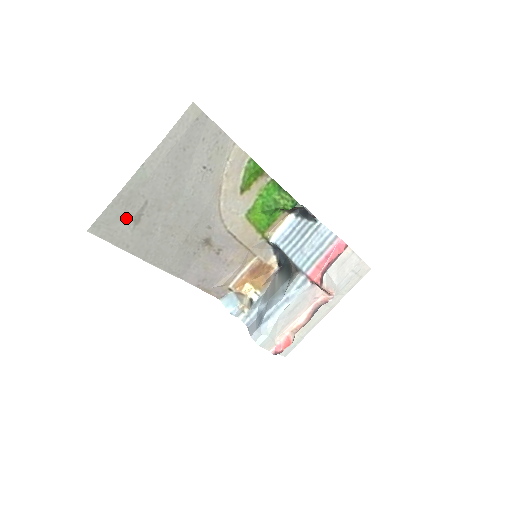
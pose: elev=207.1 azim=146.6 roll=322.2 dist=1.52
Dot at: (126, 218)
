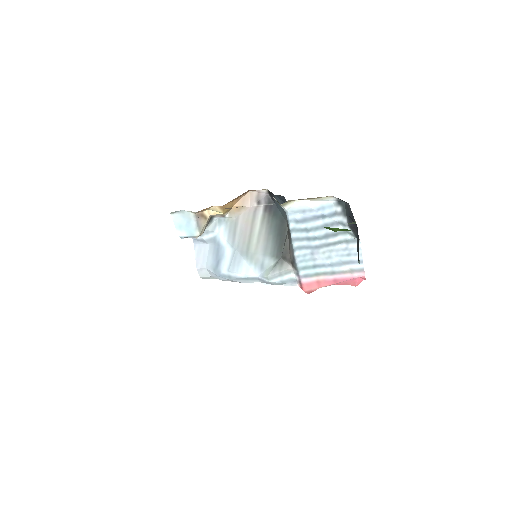
Dot at: occluded
